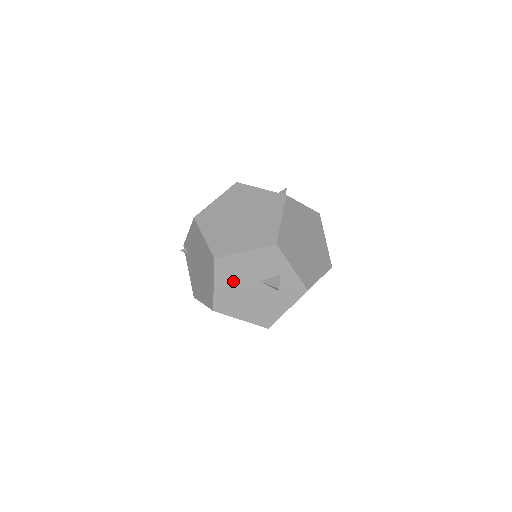
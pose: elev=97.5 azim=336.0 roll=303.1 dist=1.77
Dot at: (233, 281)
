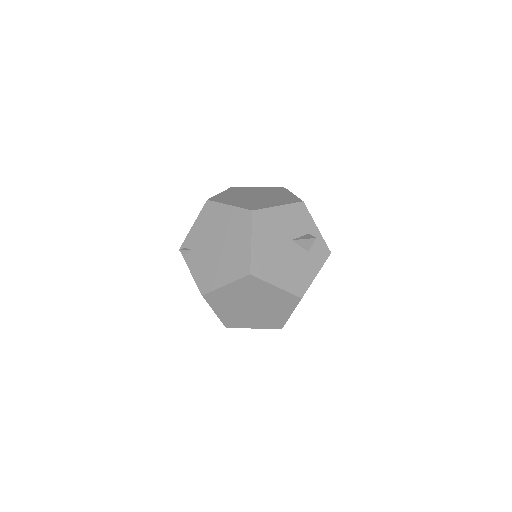
Dot at: (269, 238)
